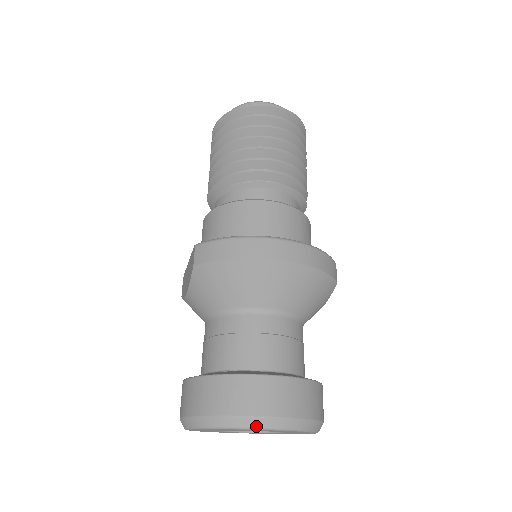
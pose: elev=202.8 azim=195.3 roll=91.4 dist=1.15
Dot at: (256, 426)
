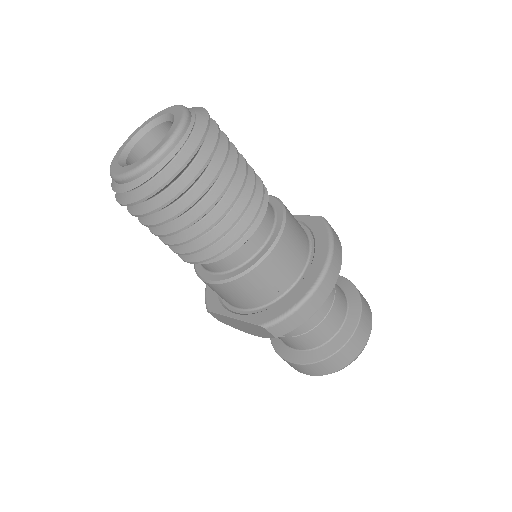
Dot at: occluded
